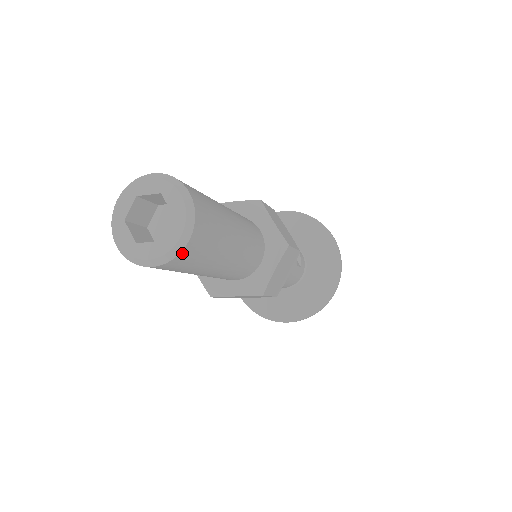
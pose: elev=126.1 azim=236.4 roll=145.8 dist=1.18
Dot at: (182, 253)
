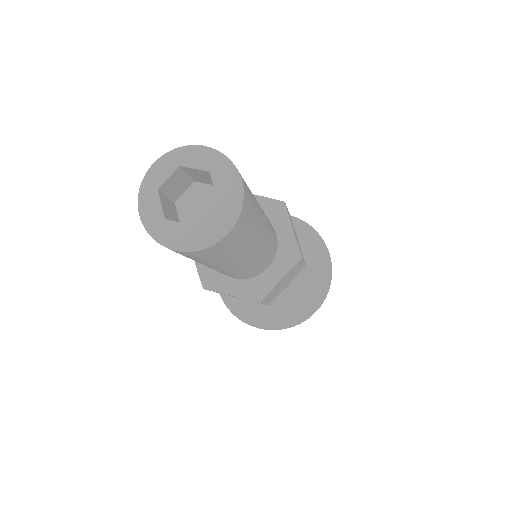
Dot at: (215, 245)
